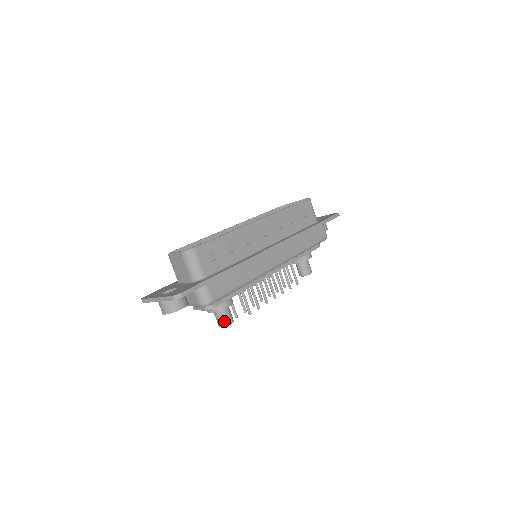
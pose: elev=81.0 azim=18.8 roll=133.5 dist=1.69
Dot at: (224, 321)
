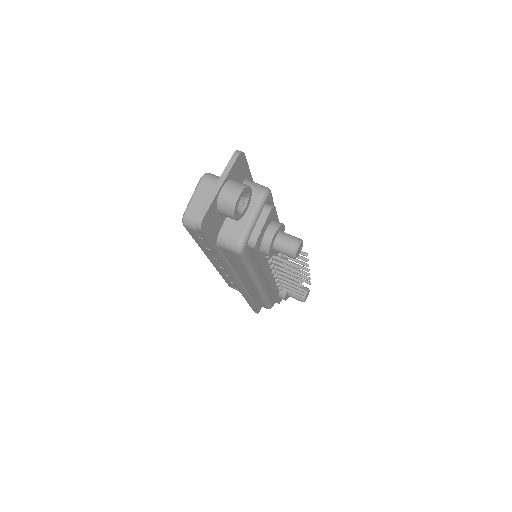
Dot at: (294, 238)
